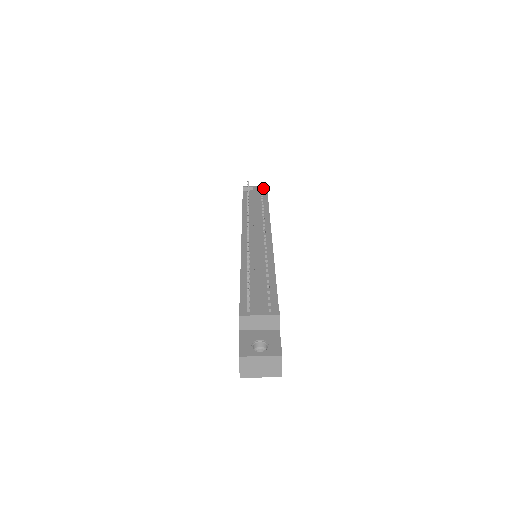
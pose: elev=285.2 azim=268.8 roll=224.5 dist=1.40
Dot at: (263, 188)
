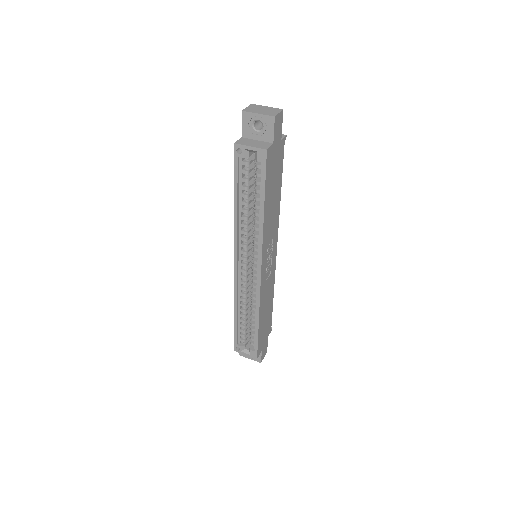
Dot at: occluded
